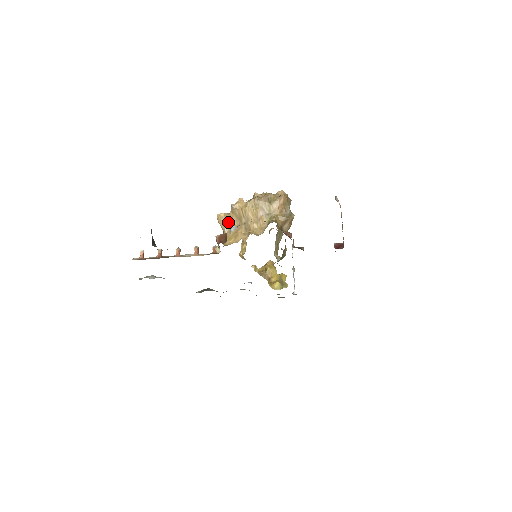
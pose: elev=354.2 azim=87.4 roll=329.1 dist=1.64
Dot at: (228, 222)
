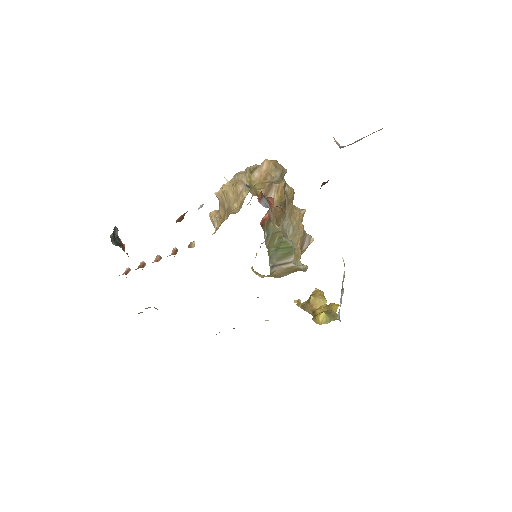
Dot at: (217, 217)
